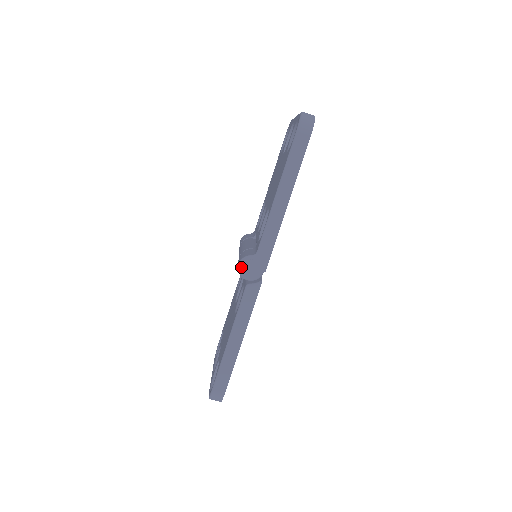
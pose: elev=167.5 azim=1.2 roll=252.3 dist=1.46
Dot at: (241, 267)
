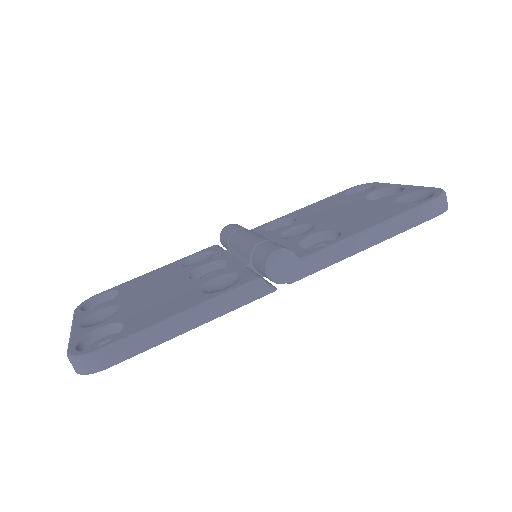
Dot at: (277, 255)
